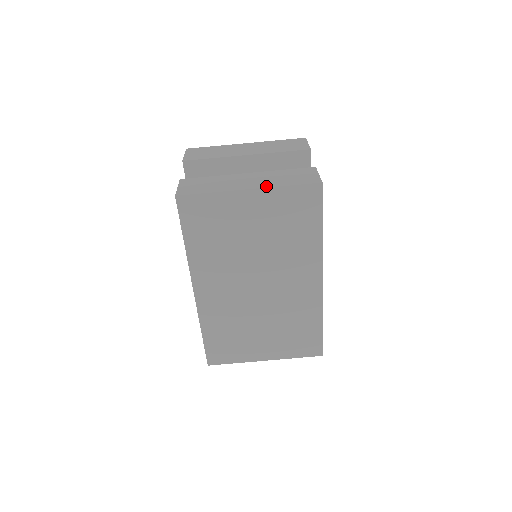
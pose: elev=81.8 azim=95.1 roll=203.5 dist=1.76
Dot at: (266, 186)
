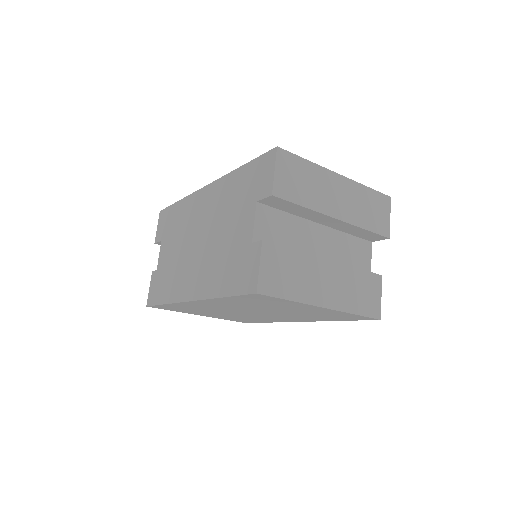
Dot at: (340, 308)
